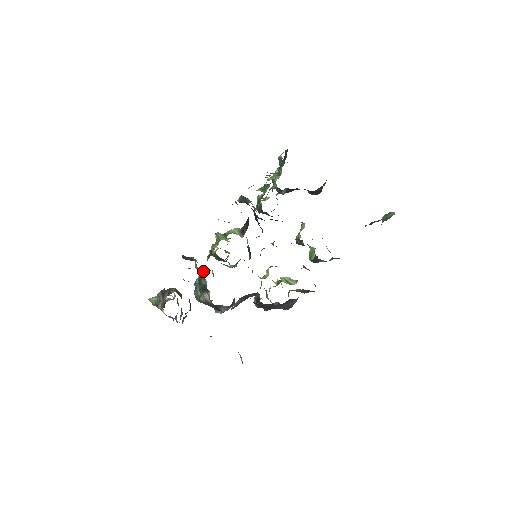
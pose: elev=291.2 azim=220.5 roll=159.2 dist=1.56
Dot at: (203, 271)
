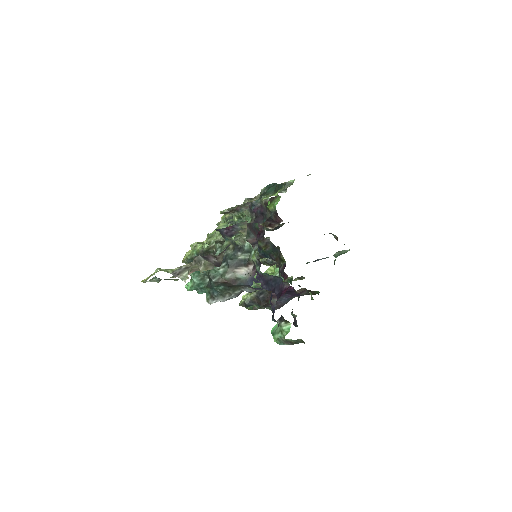
Dot at: occluded
